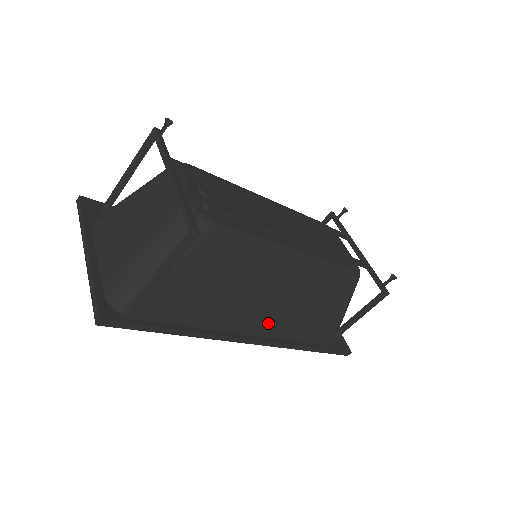
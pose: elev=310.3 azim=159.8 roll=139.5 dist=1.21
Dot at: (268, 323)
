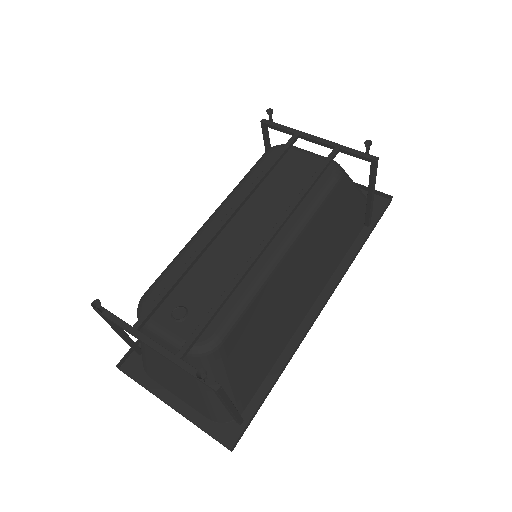
Dot at: (317, 284)
